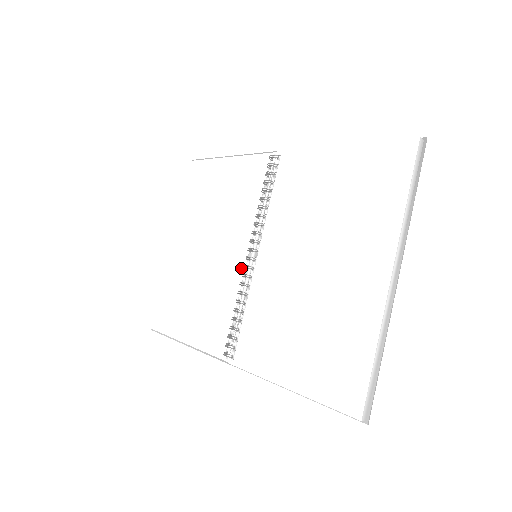
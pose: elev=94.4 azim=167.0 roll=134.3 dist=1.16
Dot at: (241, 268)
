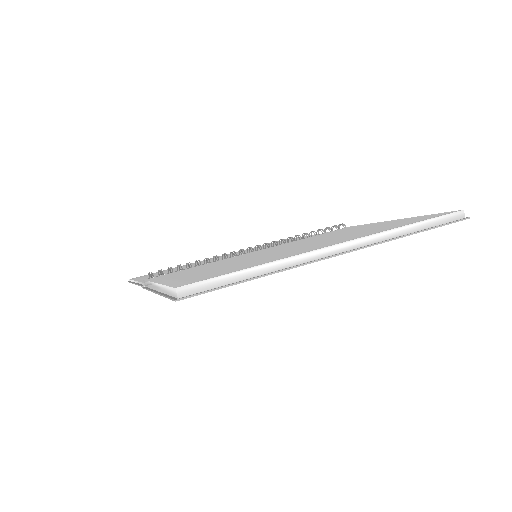
Dot at: occluded
